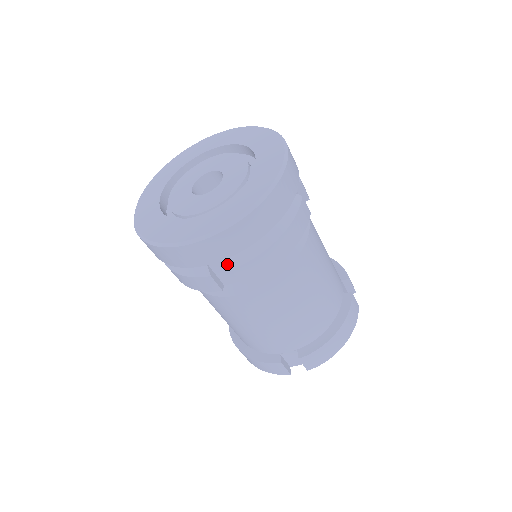
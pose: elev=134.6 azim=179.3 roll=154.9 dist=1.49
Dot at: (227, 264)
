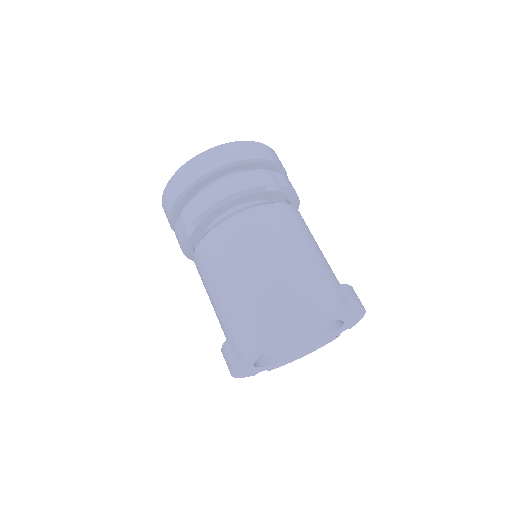
Dot at: occluded
